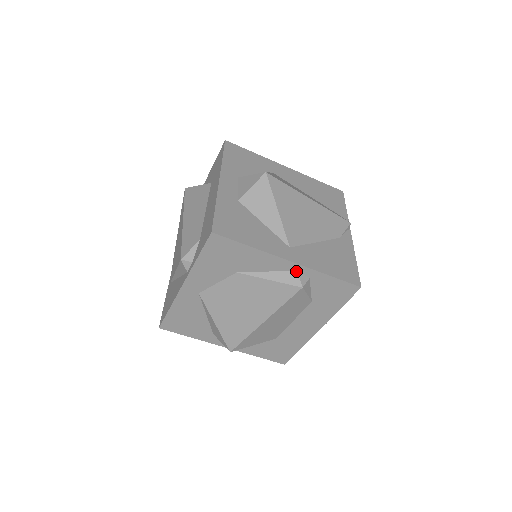
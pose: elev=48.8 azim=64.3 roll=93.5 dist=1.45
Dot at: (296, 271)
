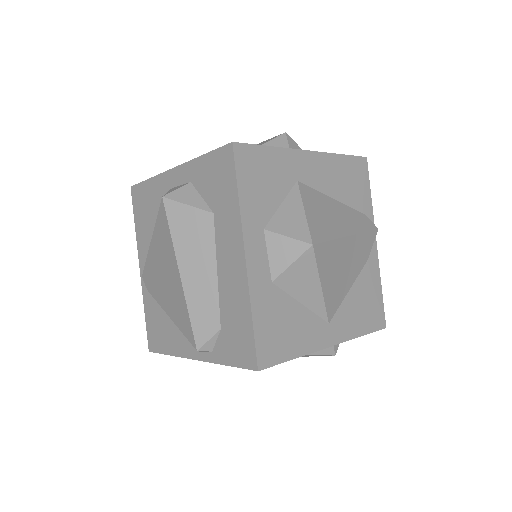
Dot at: occluded
